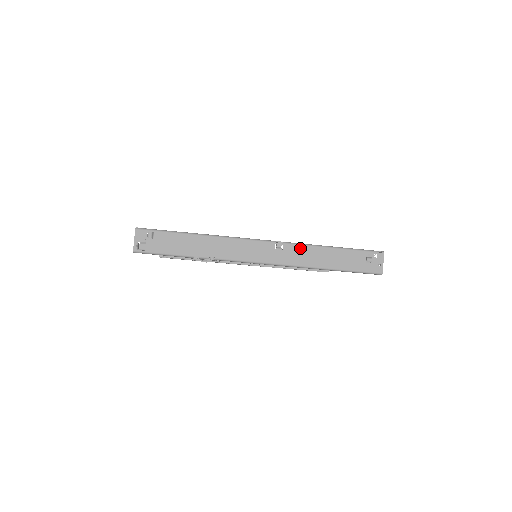
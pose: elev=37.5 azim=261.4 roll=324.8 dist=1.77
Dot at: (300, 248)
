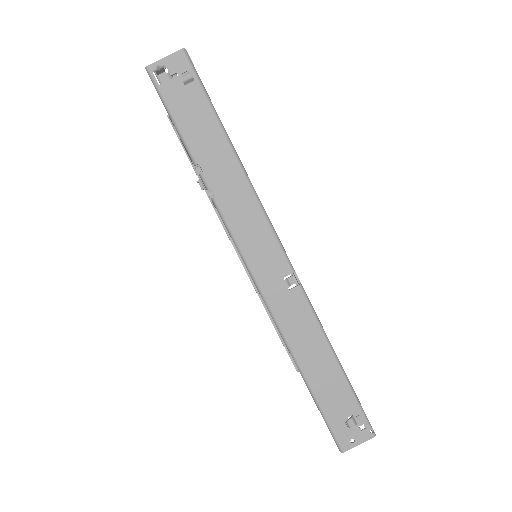
Dot at: (307, 313)
